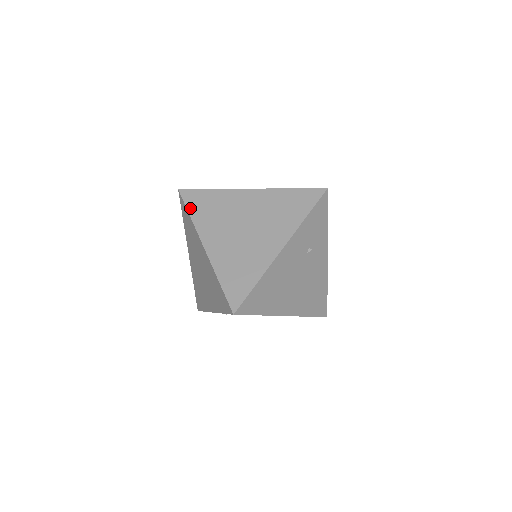
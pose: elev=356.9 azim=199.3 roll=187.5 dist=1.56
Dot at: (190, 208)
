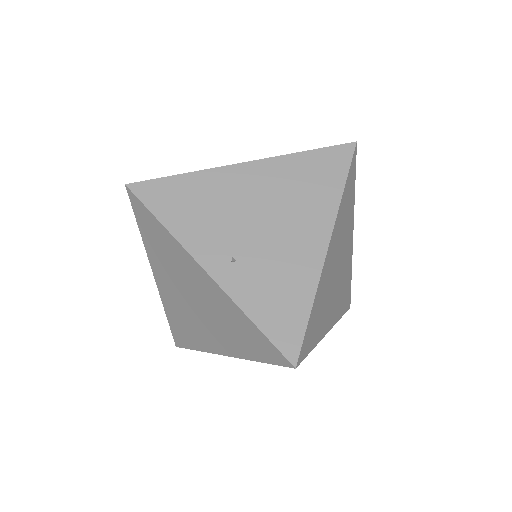
Dot at: occluded
